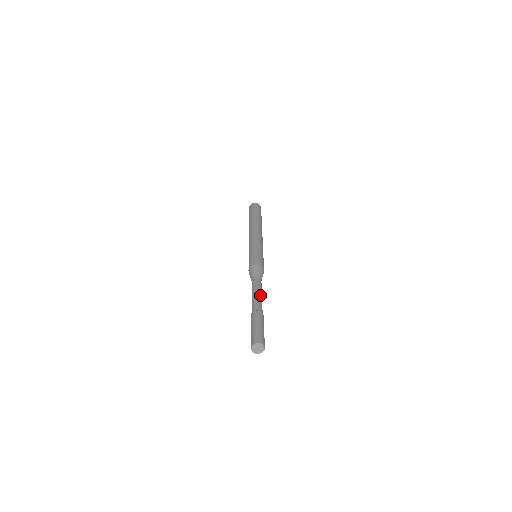
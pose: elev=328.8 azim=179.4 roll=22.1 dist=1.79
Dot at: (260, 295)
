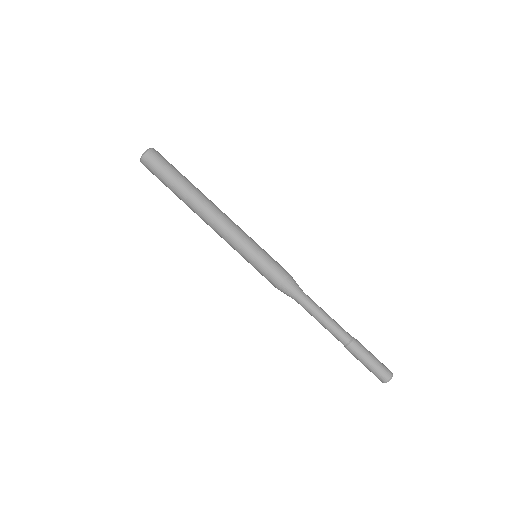
Dot at: (329, 316)
